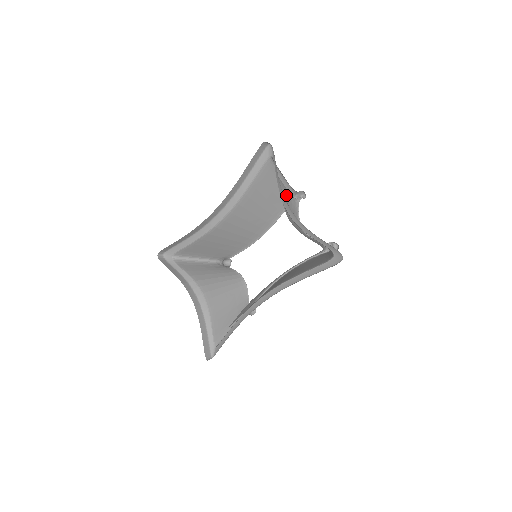
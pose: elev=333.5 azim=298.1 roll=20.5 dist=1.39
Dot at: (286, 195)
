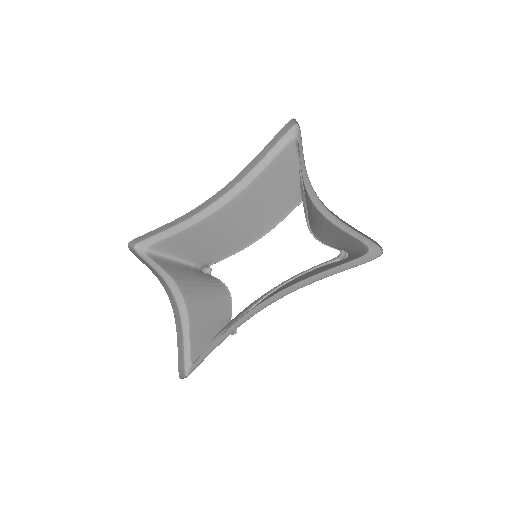
Dot at: (302, 189)
